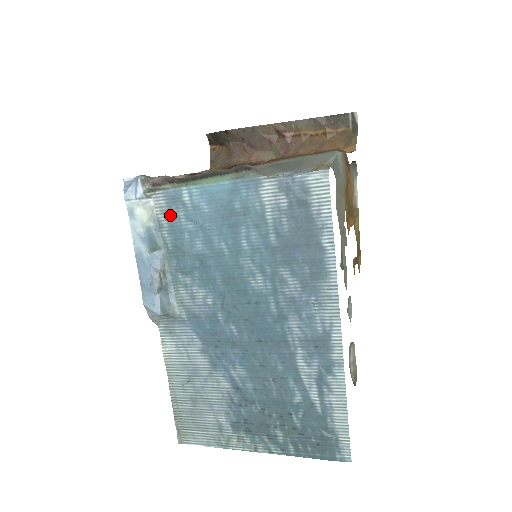
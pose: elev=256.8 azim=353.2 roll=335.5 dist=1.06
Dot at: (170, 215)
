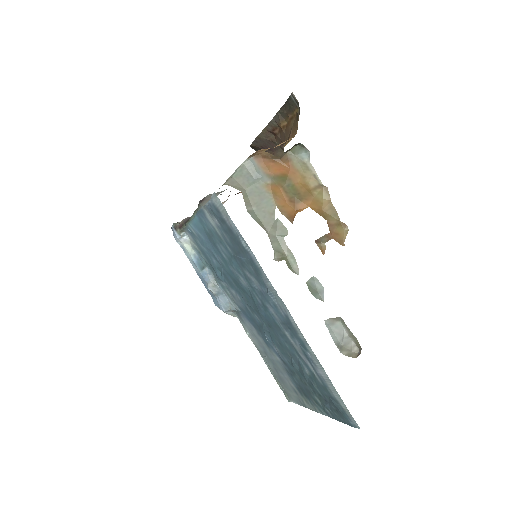
Dot at: (197, 244)
